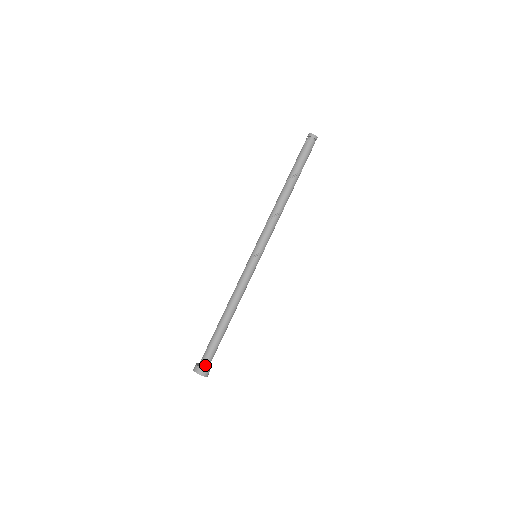
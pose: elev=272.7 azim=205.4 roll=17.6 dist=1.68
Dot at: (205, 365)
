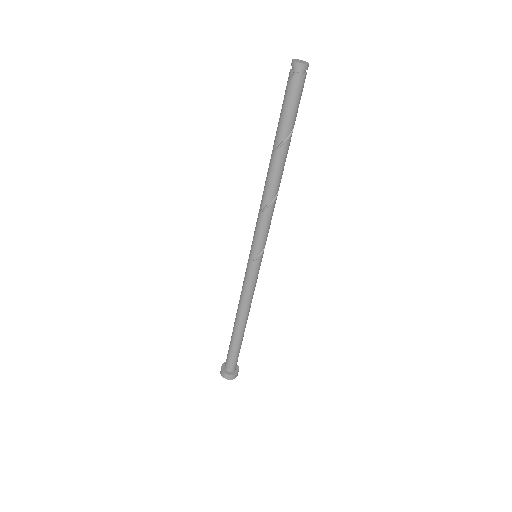
Dot at: (231, 369)
